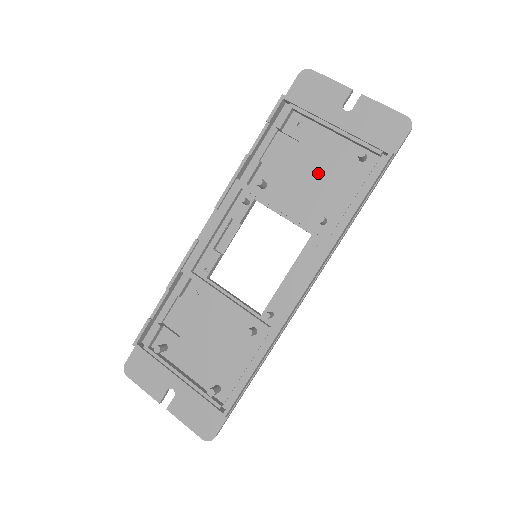
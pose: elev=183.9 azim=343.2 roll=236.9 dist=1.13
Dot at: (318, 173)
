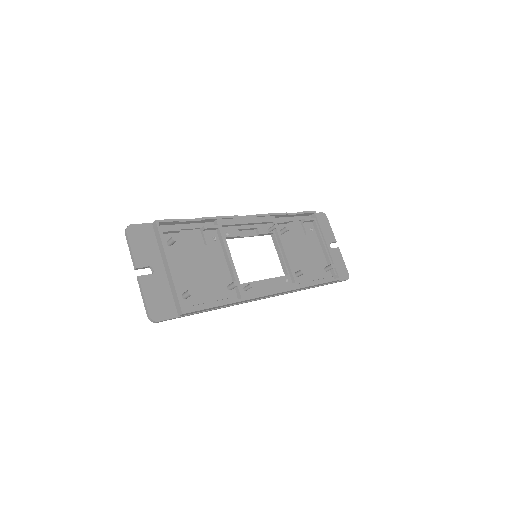
Dot at: (306, 255)
